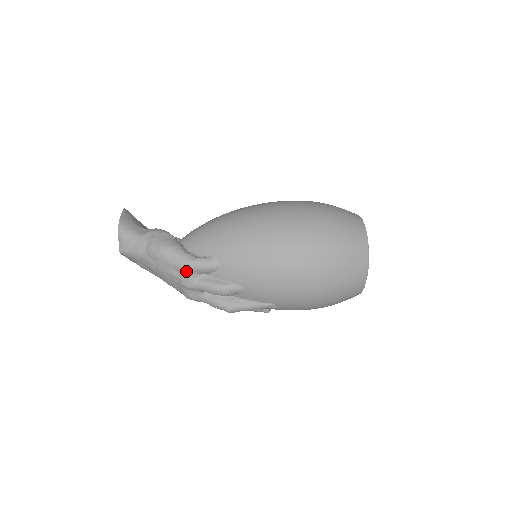
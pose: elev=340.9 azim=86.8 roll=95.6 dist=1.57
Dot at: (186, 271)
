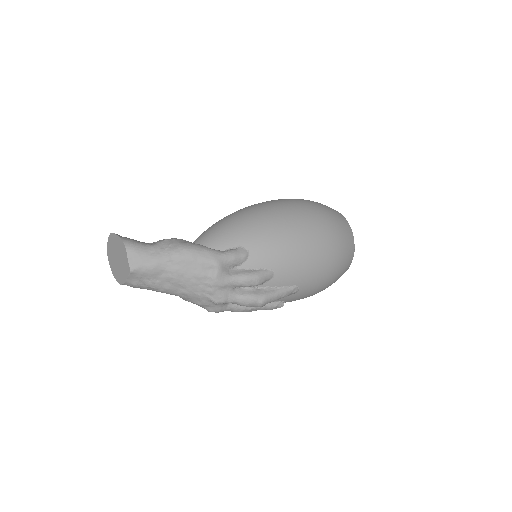
Dot at: (220, 265)
